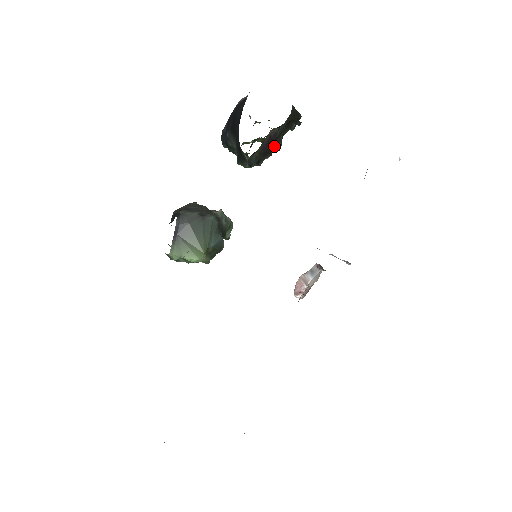
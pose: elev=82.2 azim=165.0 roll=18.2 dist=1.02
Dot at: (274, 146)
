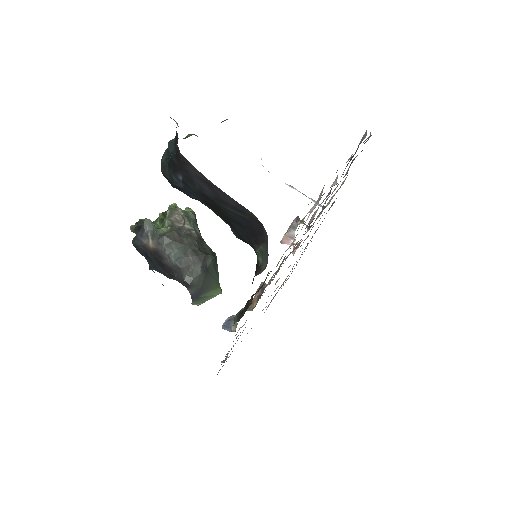
Dot at: occluded
